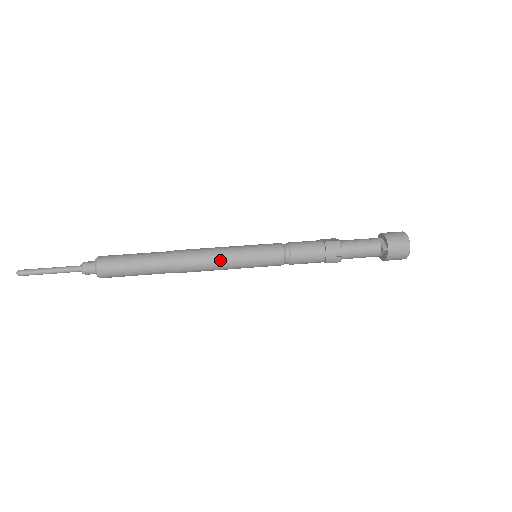
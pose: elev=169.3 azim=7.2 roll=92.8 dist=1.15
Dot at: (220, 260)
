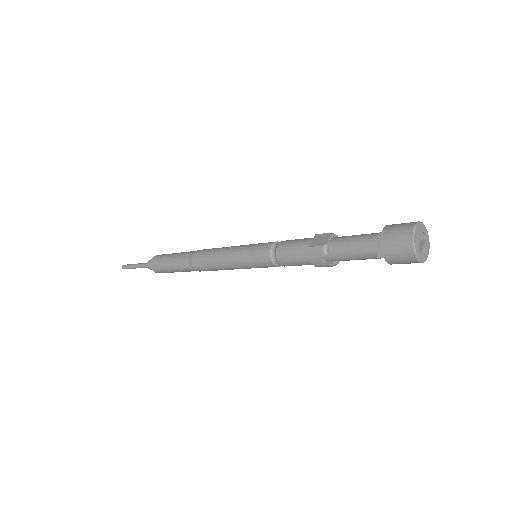
Dot at: (222, 265)
